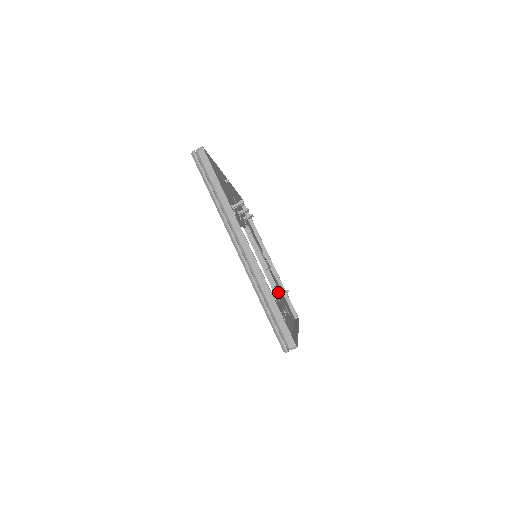
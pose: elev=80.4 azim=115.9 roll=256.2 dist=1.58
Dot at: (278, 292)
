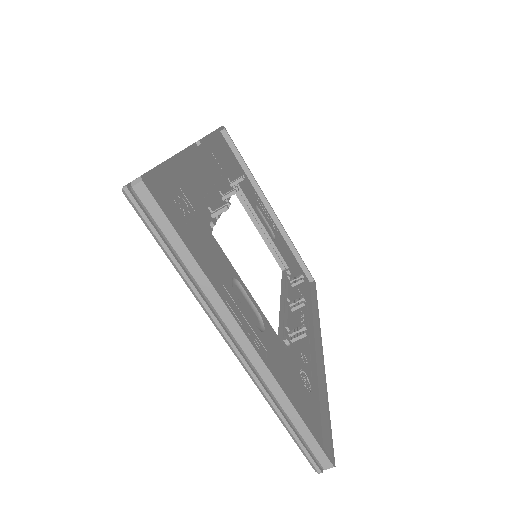
Dot at: (289, 277)
